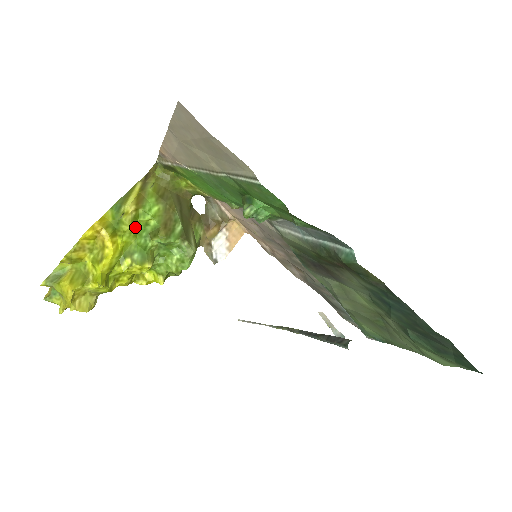
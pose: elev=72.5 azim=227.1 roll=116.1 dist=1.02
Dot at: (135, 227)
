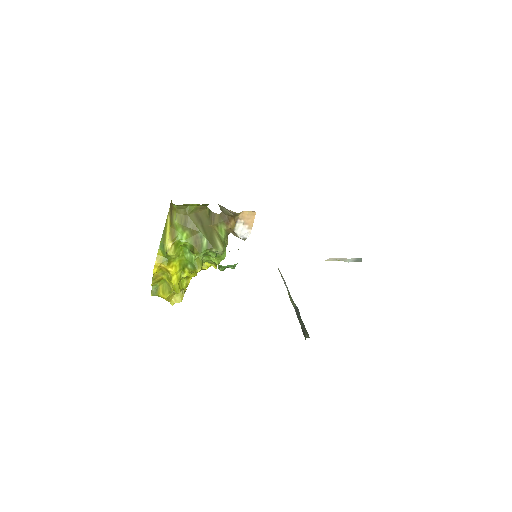
Dot at: (179, 250)
